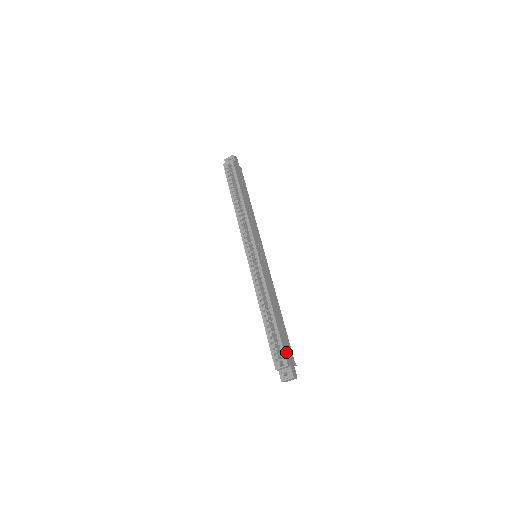
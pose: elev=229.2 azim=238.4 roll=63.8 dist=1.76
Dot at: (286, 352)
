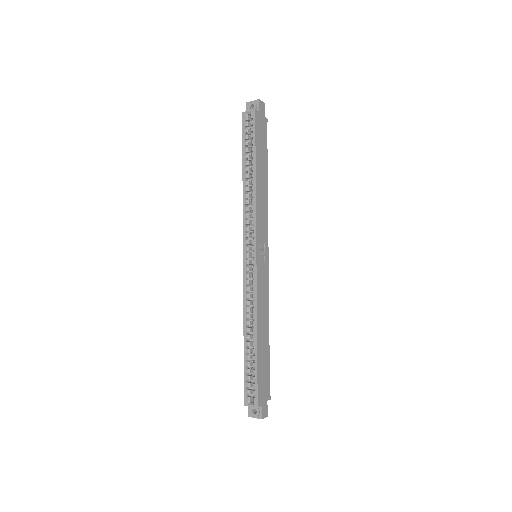
Dot at: (260, 389)
